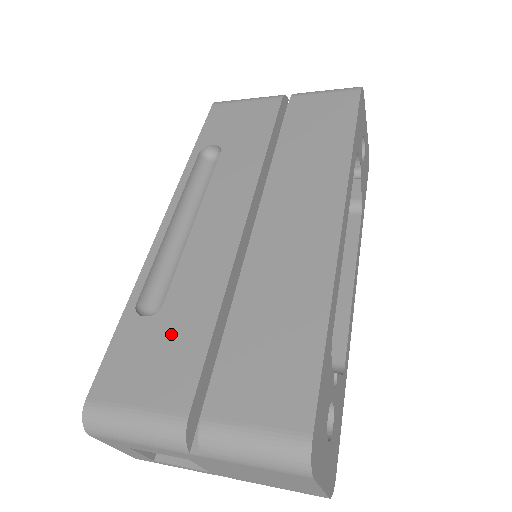
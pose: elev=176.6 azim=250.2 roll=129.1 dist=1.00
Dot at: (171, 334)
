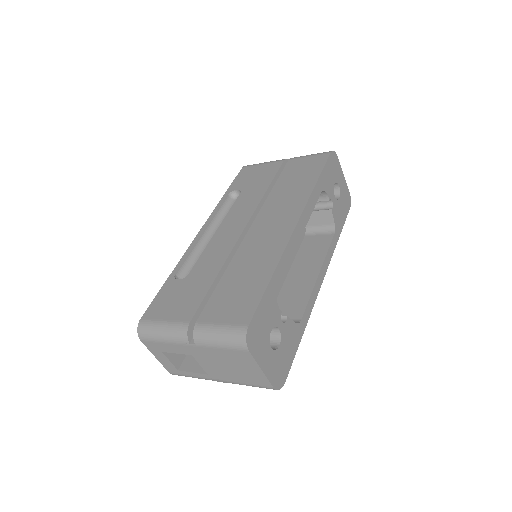
Dot at: (190, 286)
